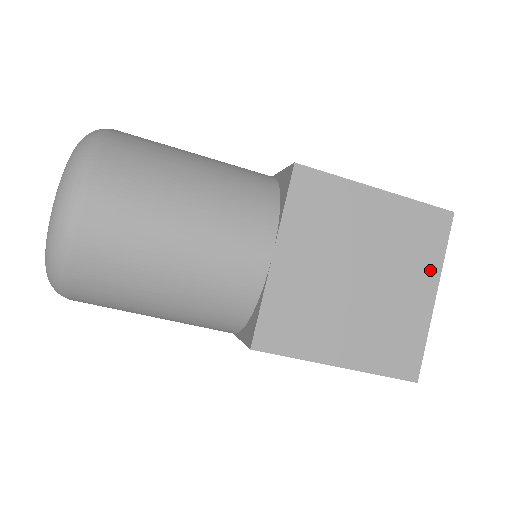
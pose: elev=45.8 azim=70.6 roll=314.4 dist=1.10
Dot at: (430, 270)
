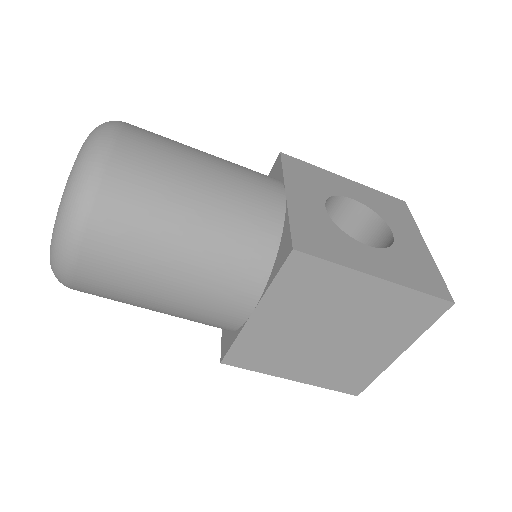
Dot at: (404, 338)
